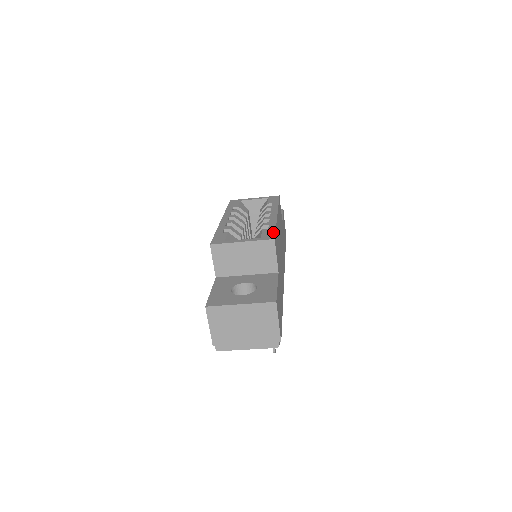
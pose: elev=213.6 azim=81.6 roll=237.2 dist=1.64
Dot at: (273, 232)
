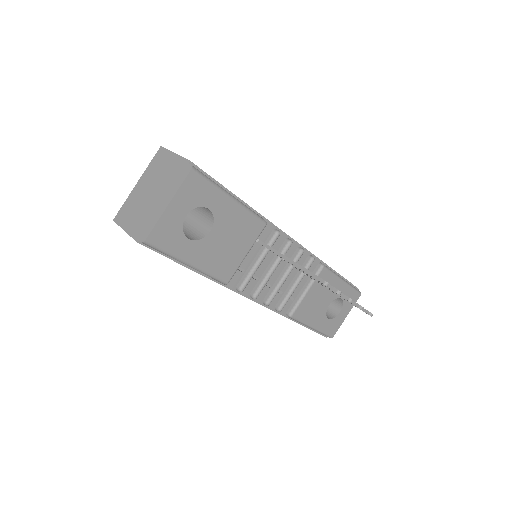
Dot at: occluded
